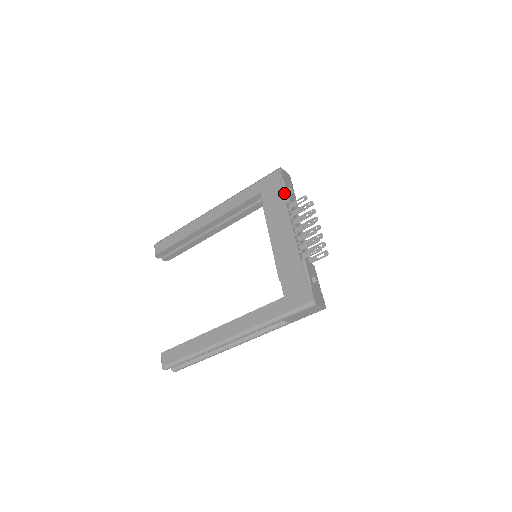
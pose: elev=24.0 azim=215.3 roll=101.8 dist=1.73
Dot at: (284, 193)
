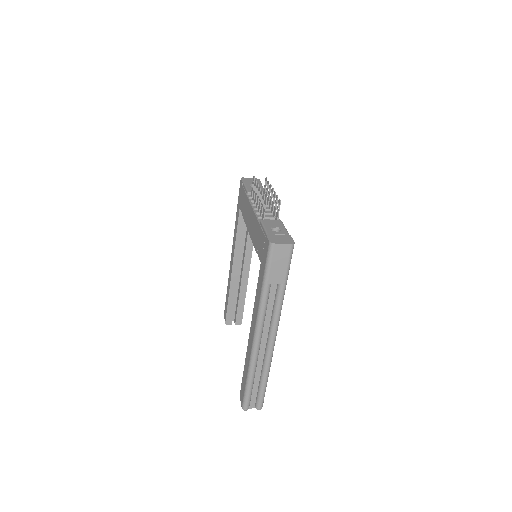
Dot at: (245, 191)
